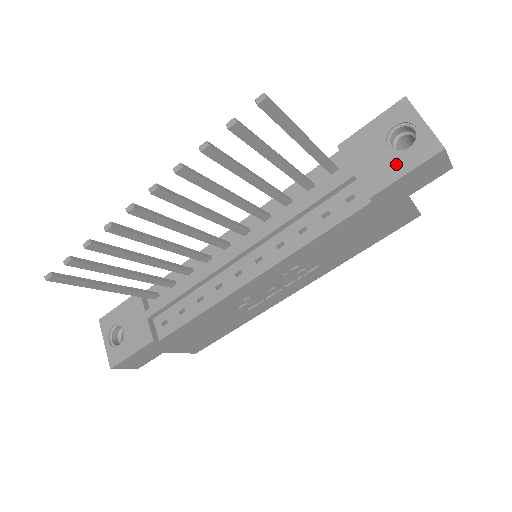
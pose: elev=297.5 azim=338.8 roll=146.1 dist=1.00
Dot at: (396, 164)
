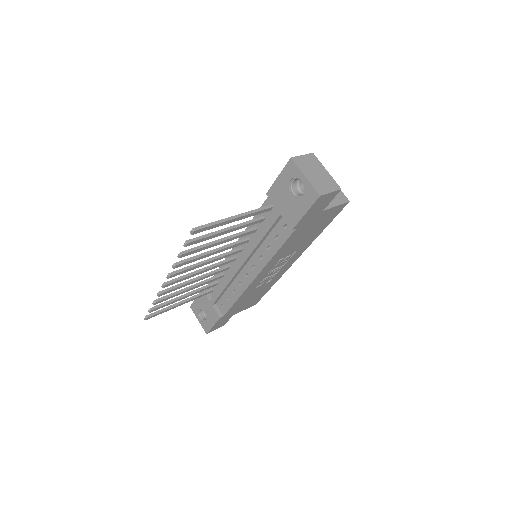
Dot at: (299, 207)
